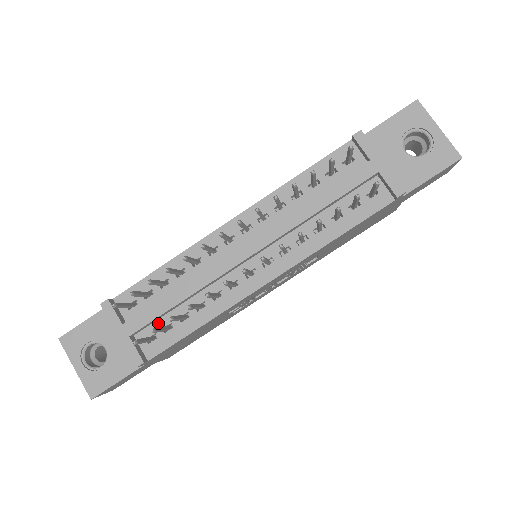
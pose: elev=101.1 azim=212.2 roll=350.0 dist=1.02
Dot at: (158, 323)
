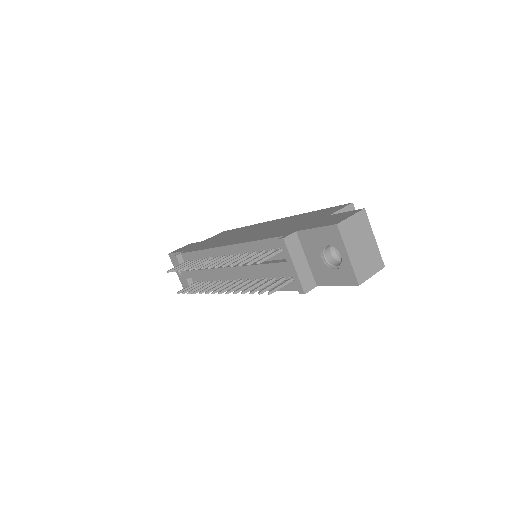
Dot at: occluded
